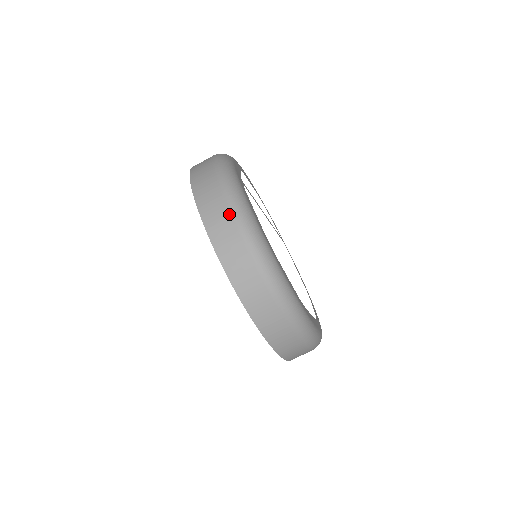
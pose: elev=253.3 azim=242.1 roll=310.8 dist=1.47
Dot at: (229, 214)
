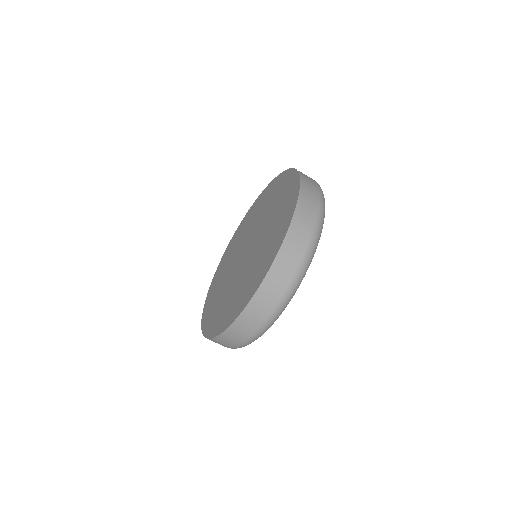
Dot at: (318, 201)
